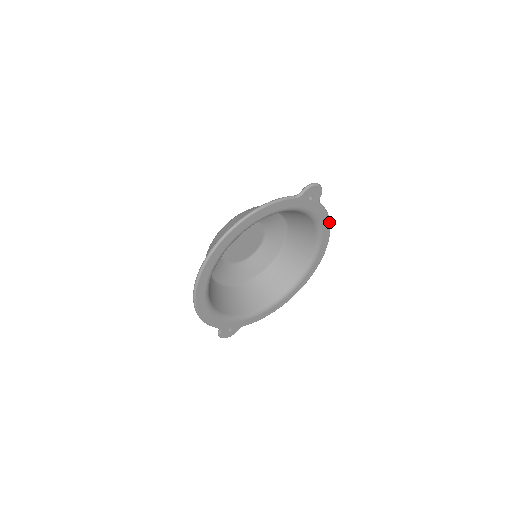
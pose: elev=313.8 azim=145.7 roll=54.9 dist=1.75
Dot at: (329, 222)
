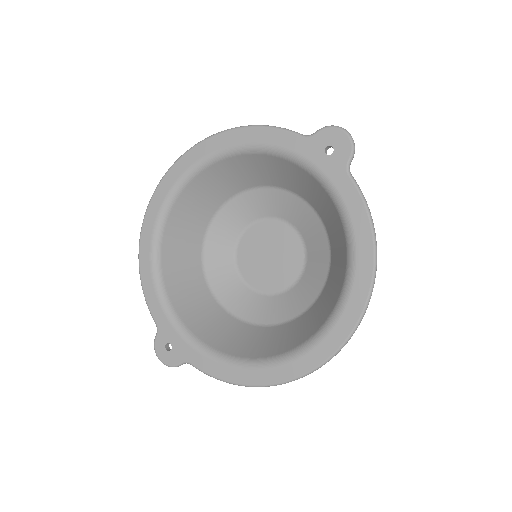
Dot at: (372, 233)
